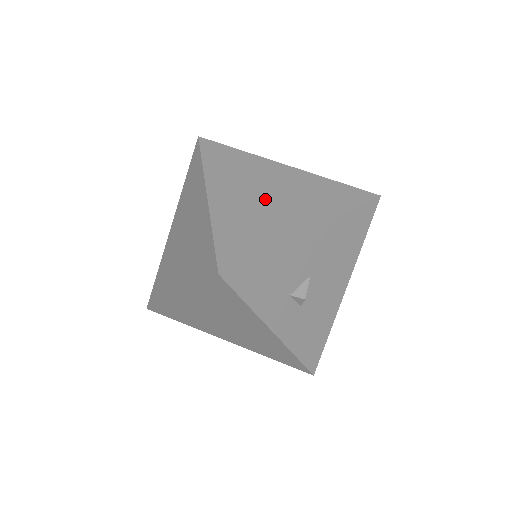
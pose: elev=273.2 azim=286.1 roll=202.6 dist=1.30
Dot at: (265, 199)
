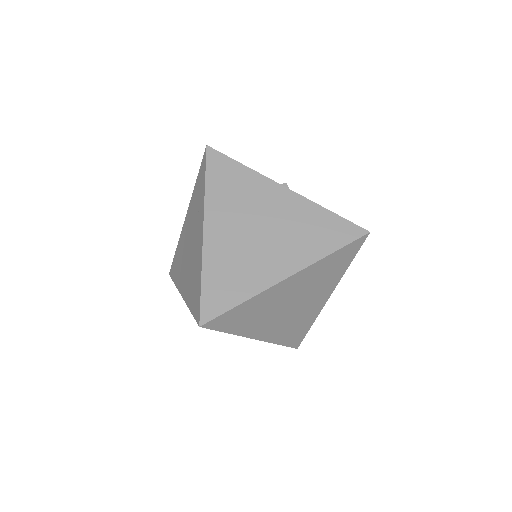
Dot at: occluded
